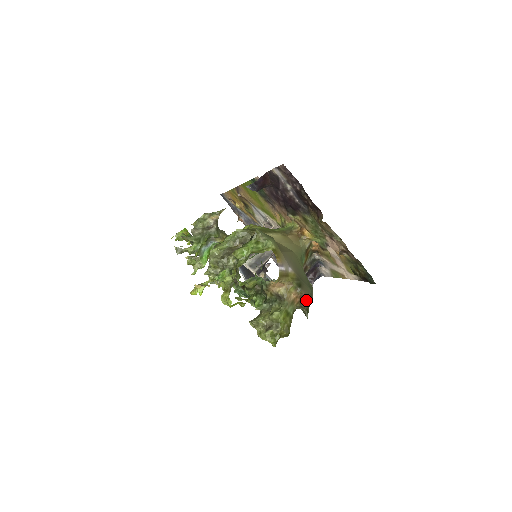
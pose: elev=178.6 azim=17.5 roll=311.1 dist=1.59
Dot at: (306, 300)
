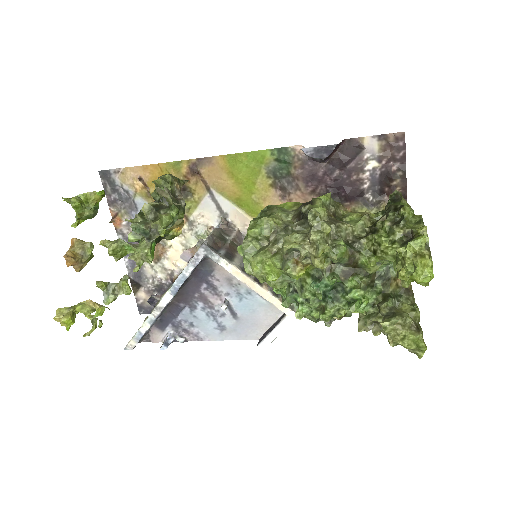
Dot at: occluded
